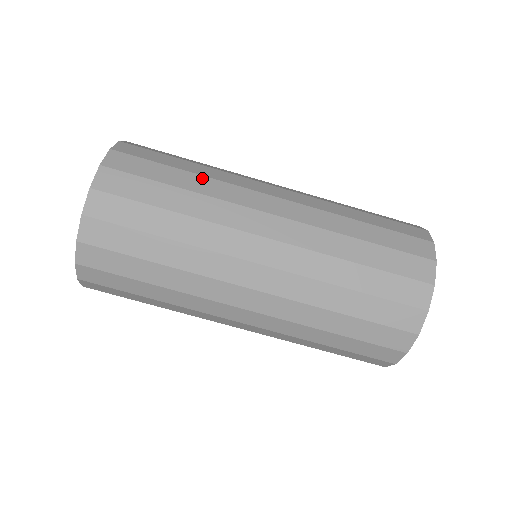
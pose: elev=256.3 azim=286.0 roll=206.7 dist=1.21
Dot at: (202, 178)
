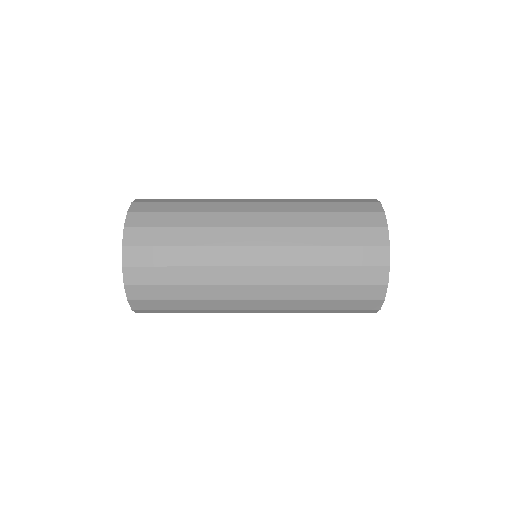
Dot at: (196, 269)
